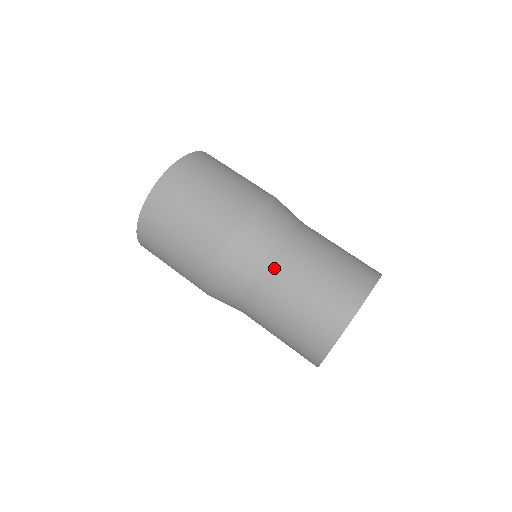
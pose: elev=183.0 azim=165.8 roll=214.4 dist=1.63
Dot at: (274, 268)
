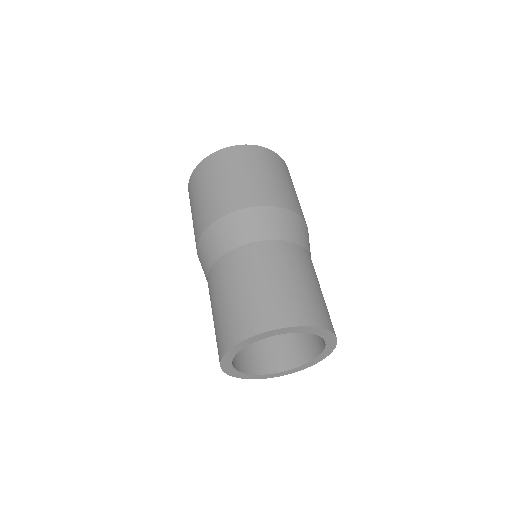
Dot at: (221, 267)
